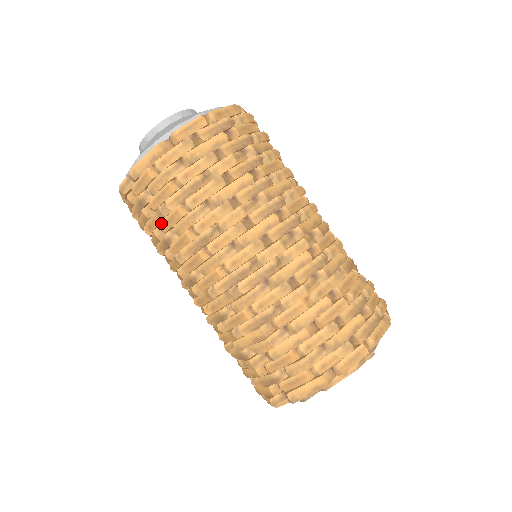
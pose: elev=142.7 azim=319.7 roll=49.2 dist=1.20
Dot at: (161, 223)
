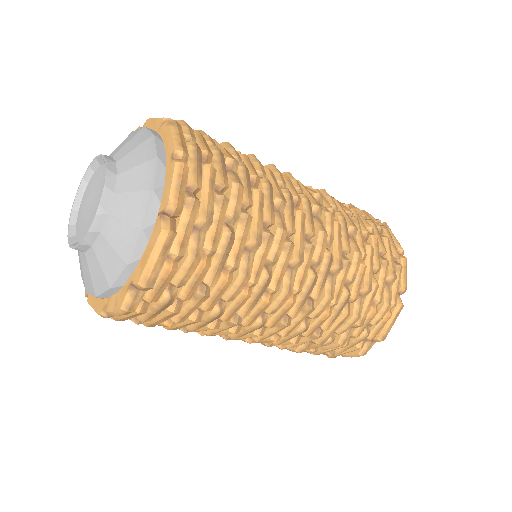
Dot at: (203, 305)
